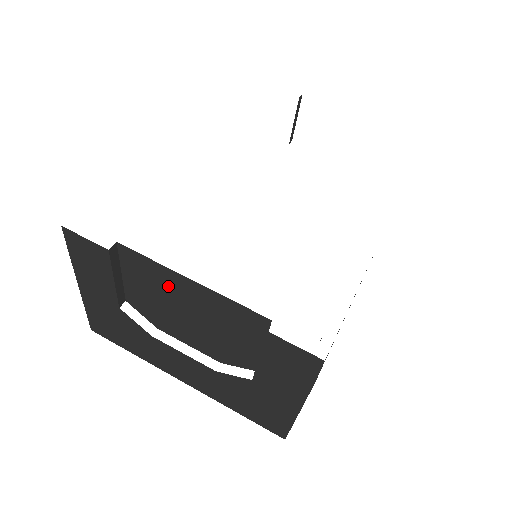
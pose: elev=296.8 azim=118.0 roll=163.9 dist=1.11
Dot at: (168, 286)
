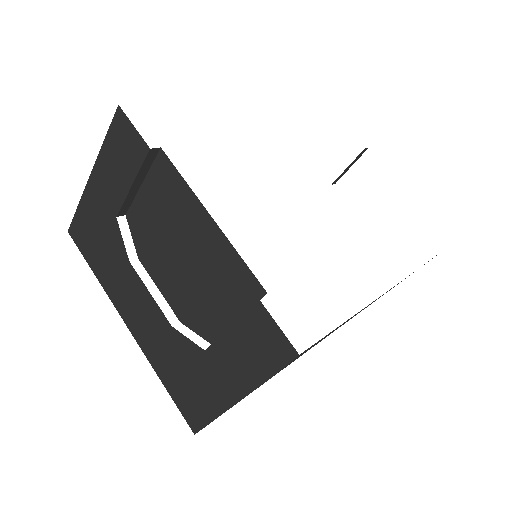
Dot at: (182, 215)
